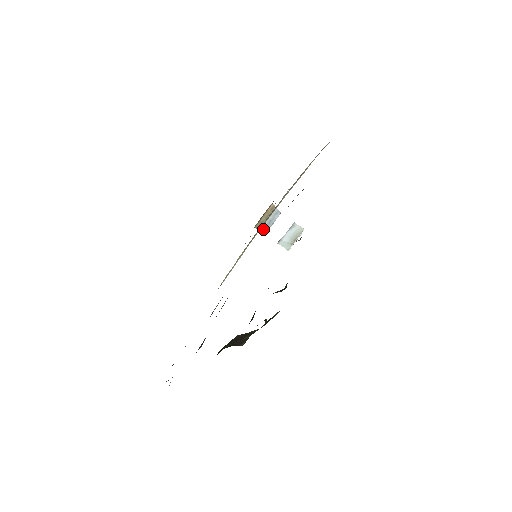
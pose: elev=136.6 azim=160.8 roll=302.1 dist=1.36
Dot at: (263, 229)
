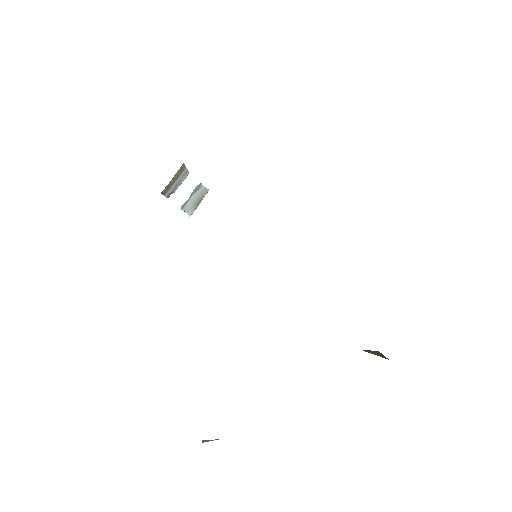
Dot at: (168, 194)
